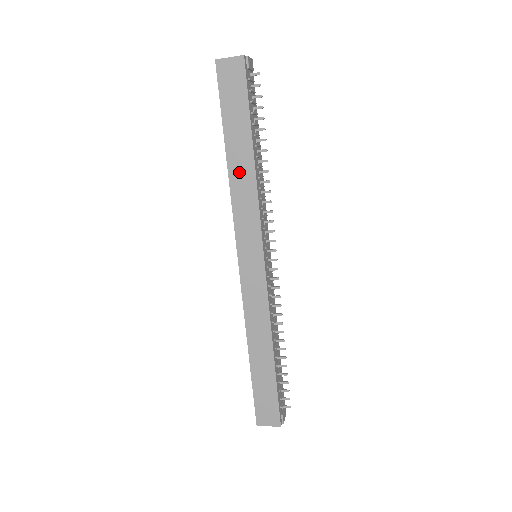
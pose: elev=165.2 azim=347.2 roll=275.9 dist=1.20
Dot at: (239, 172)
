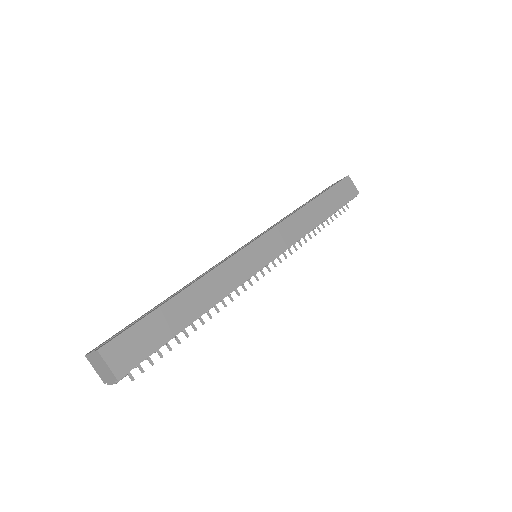
Dot at: (310, 214)
